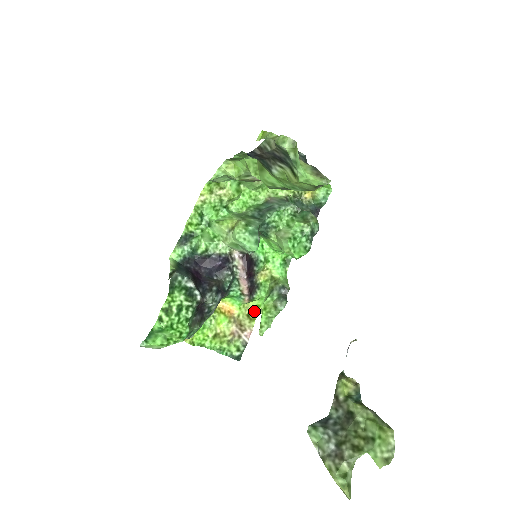
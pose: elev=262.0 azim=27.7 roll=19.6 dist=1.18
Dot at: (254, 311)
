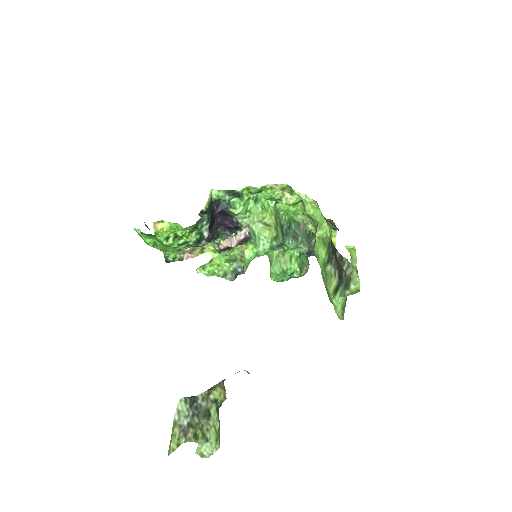
Dot at: (209, 250)
